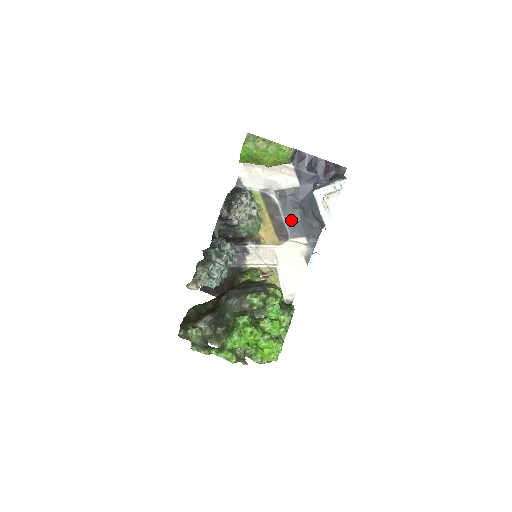
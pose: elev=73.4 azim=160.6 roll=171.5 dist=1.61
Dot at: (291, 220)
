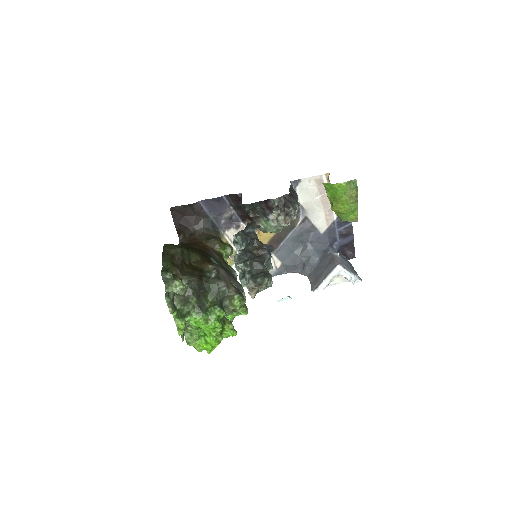
Dot at: (289, 244)
